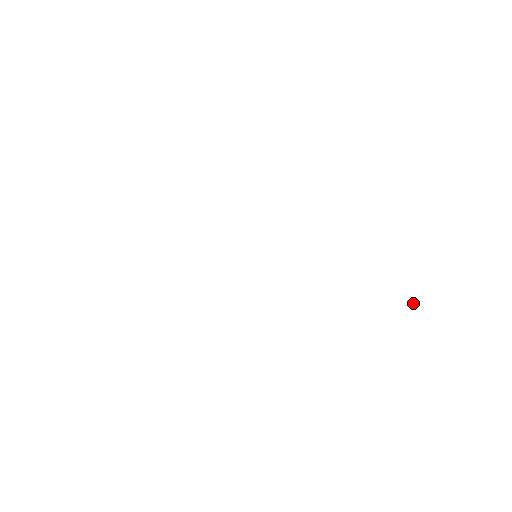
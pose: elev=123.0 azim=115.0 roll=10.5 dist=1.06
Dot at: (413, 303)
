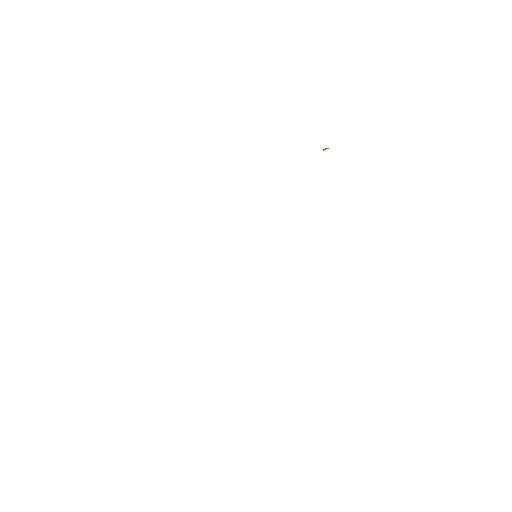
Dot at: occluded
